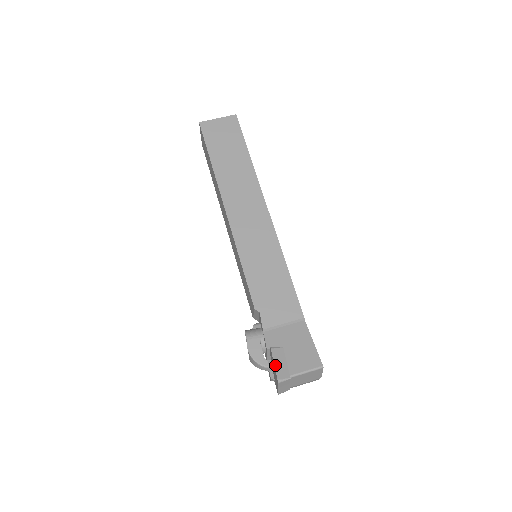
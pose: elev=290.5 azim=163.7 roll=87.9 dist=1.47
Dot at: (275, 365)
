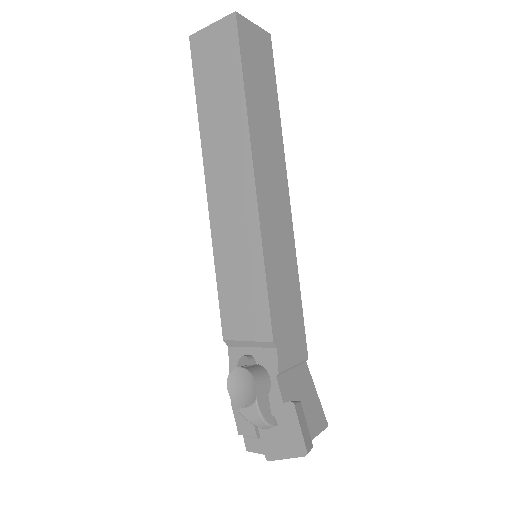
Dot at: (302, 430)
